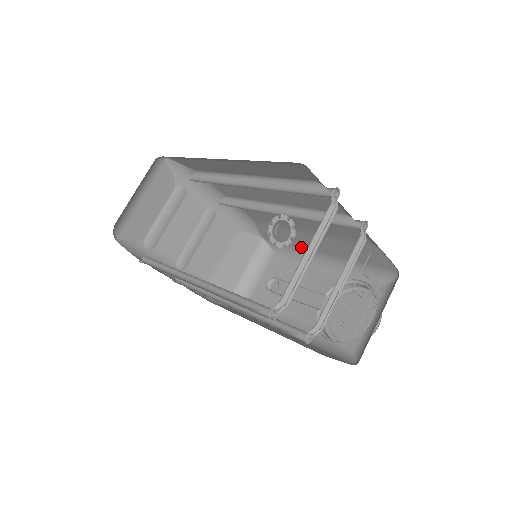
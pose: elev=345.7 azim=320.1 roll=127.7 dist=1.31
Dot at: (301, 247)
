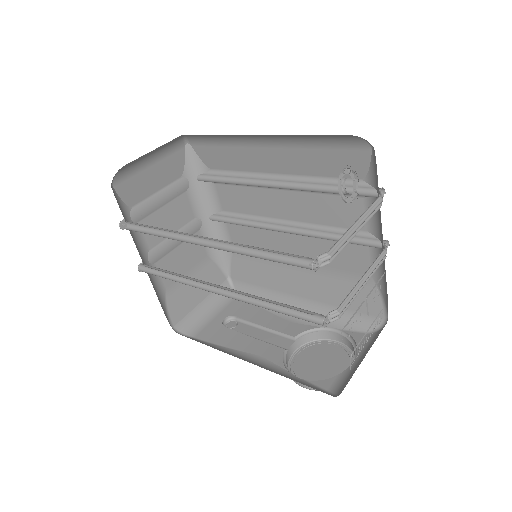
Dot at: (275, 289)
